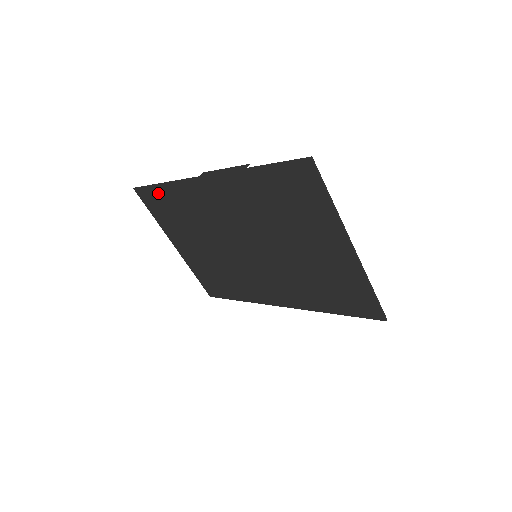
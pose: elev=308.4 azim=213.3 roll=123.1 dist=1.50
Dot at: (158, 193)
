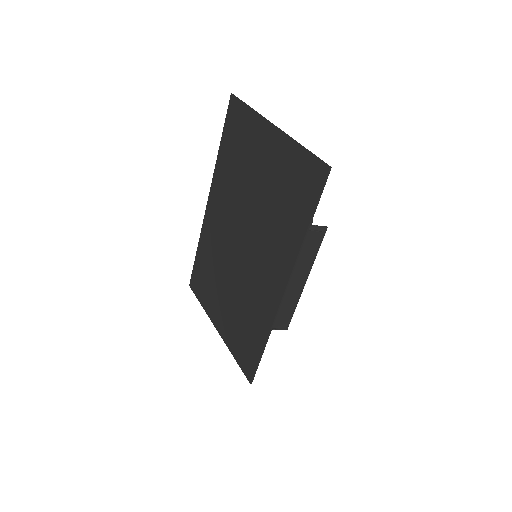
Dot at: (198, 265)
